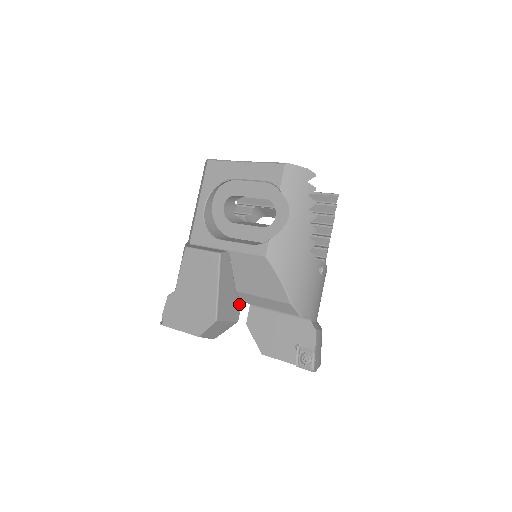
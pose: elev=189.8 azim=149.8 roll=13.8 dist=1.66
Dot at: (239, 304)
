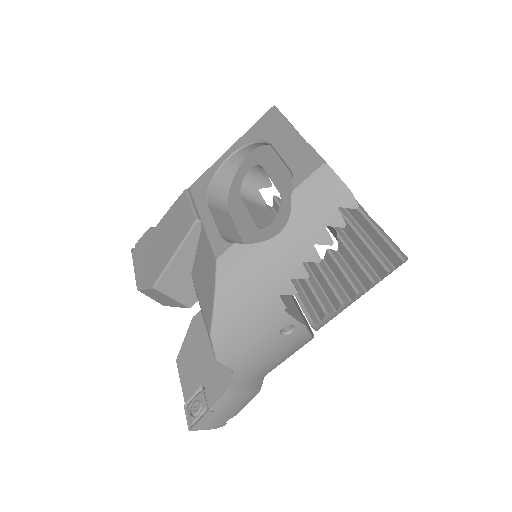
Dot at: occluded
